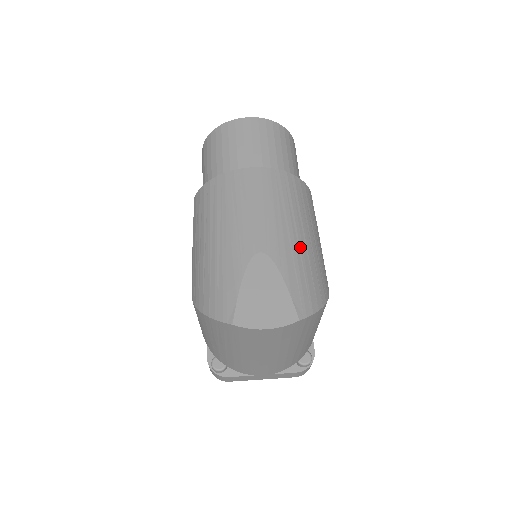
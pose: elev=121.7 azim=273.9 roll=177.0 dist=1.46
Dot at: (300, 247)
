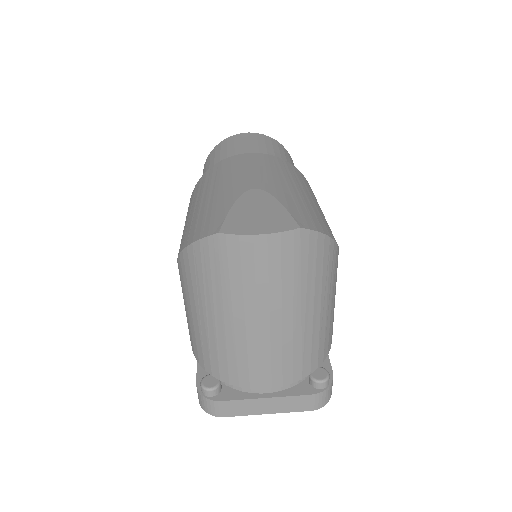
Dot at: (300, 194)
